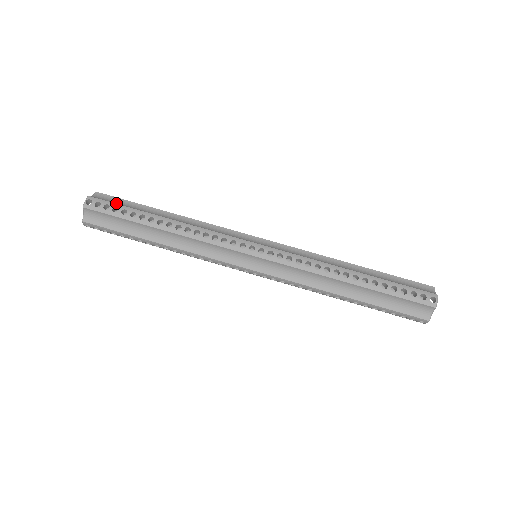
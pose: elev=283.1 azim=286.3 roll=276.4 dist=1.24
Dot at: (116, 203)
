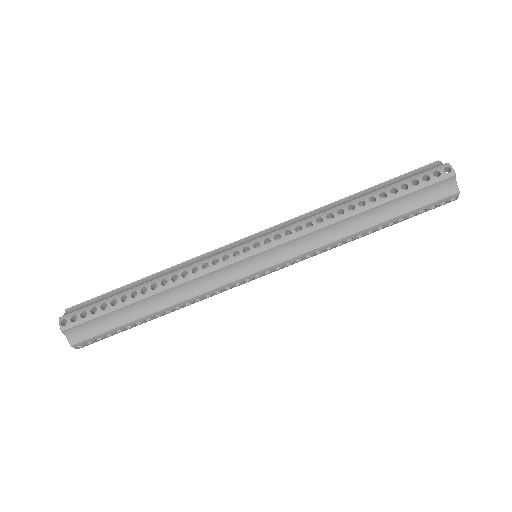
Dot at: (90, 305)
